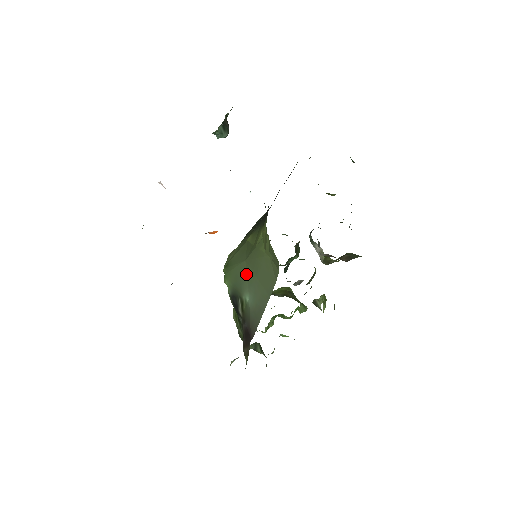
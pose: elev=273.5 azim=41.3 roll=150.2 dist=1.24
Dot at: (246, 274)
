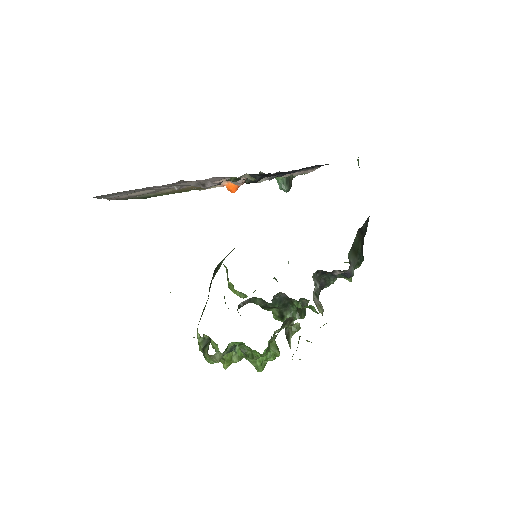
Dot at: occluded
